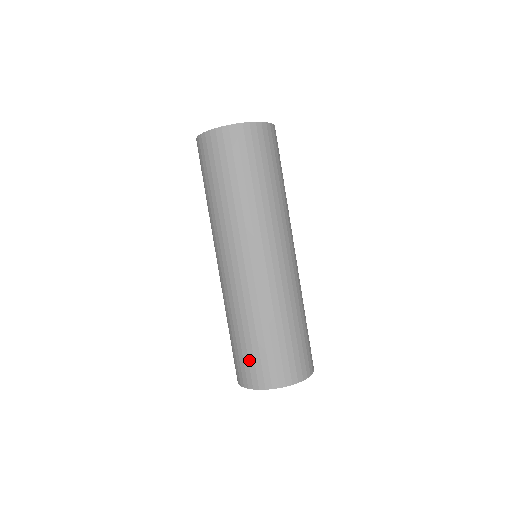
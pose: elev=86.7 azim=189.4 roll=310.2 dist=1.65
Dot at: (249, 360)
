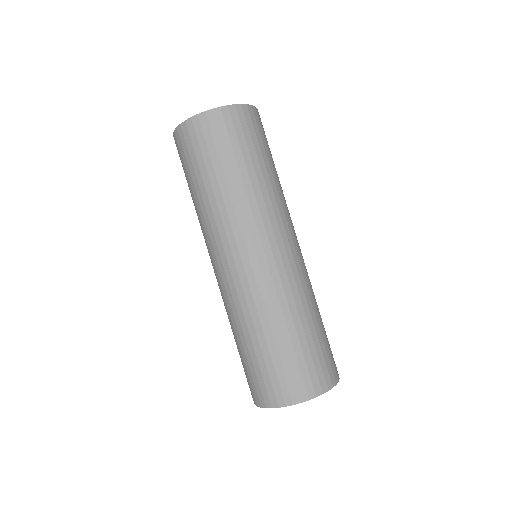
Dot at: occluded
